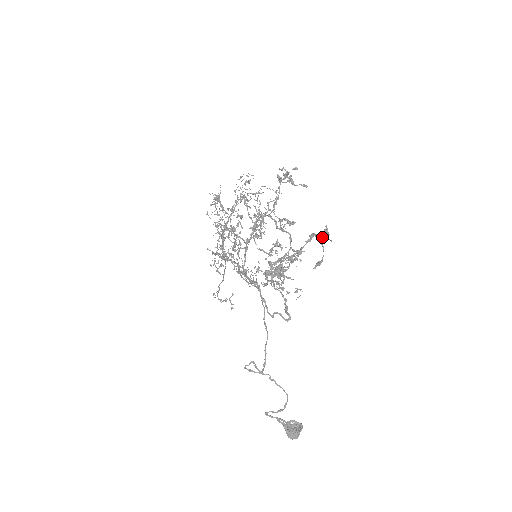
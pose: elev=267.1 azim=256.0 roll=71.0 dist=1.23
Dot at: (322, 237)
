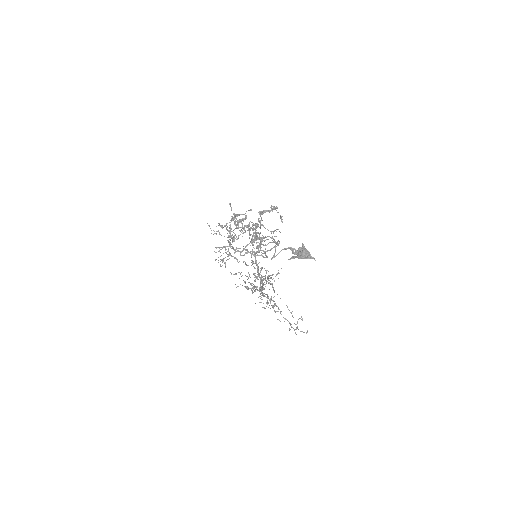
Dot at: occluded
